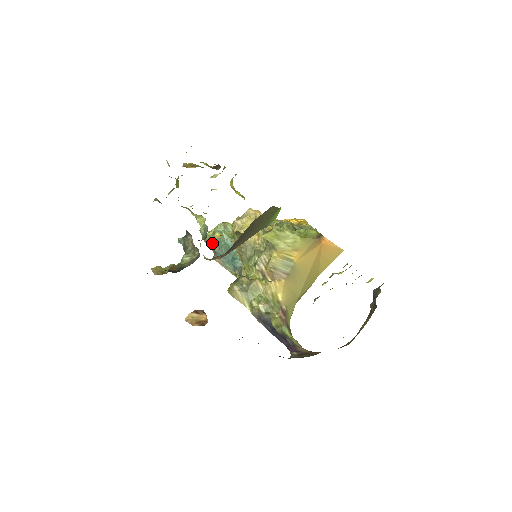
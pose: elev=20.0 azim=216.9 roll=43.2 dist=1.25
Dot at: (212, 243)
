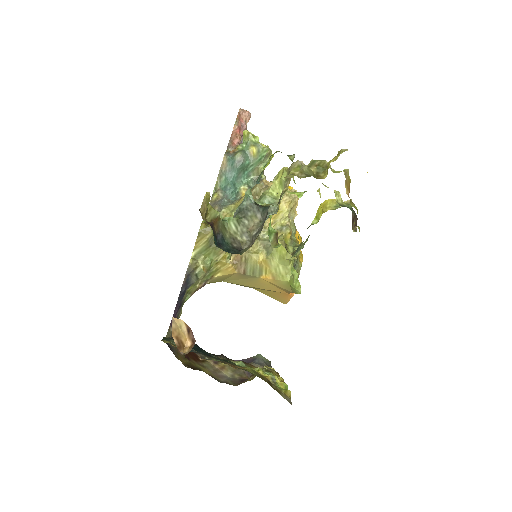
Dot at: (239, 132)
